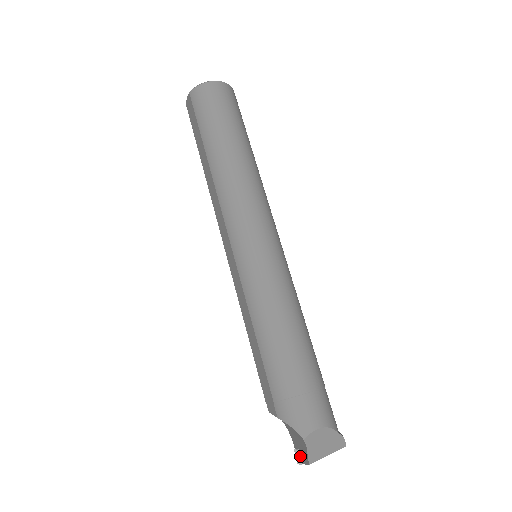
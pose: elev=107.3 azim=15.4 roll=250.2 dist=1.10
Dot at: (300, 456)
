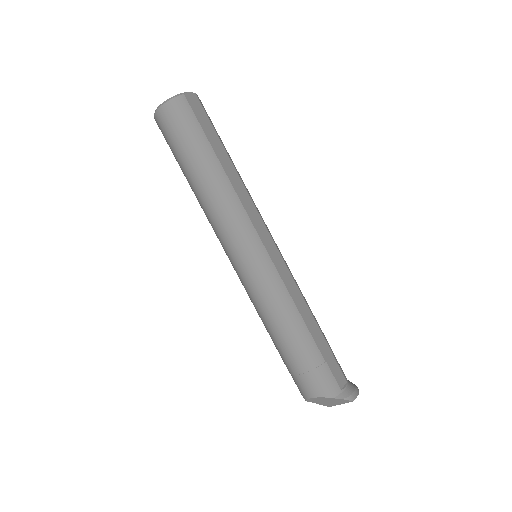
Dot at: occluded
